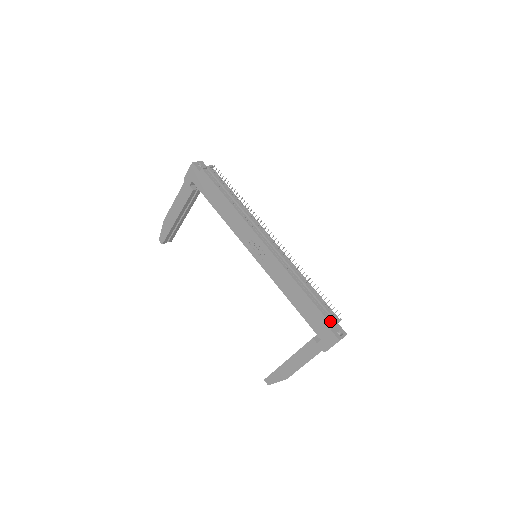
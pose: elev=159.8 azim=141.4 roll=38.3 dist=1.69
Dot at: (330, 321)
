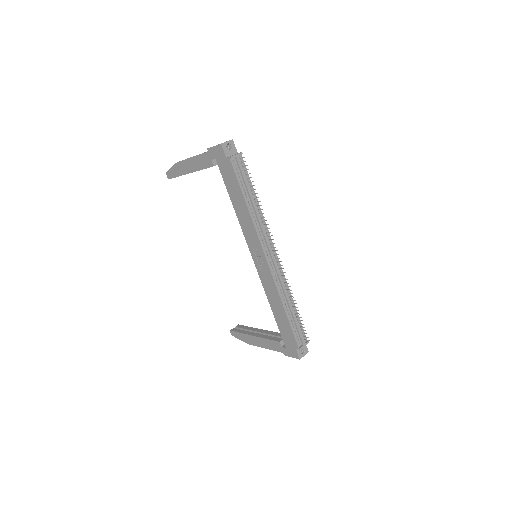
Dot at: (298, 344)
